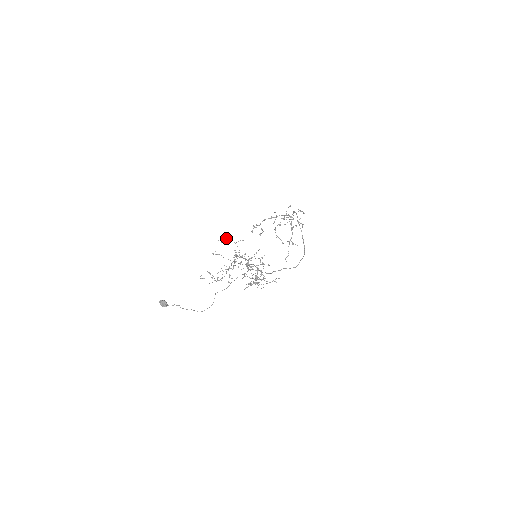
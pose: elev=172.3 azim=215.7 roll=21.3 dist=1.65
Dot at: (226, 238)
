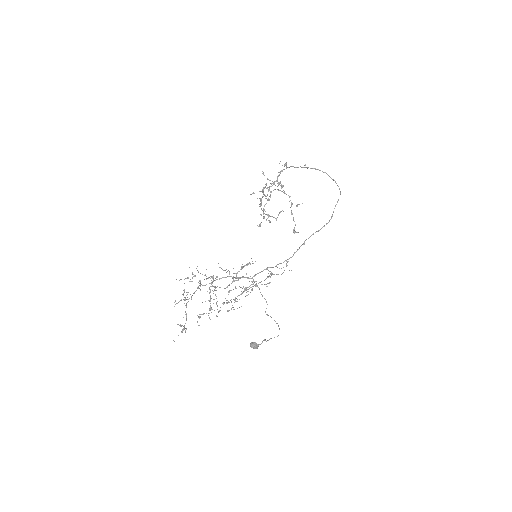
Dot at: (192, 274)
